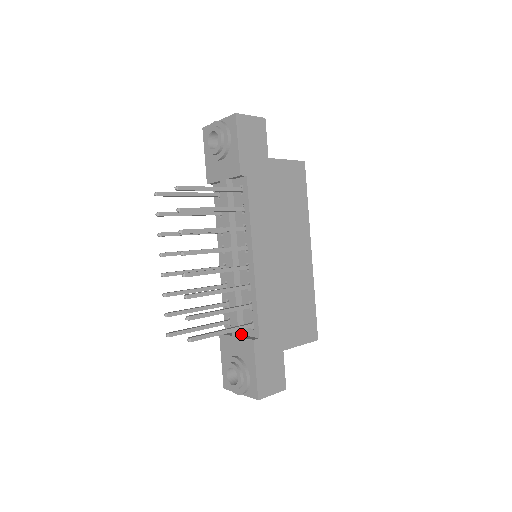
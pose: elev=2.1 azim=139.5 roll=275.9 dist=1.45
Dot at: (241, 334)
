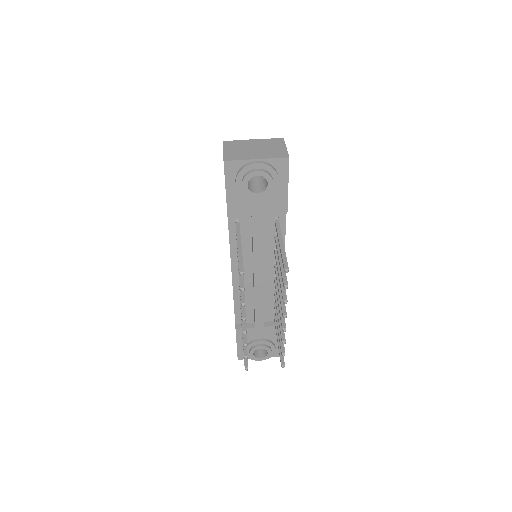
Dot at: (264, 323)
